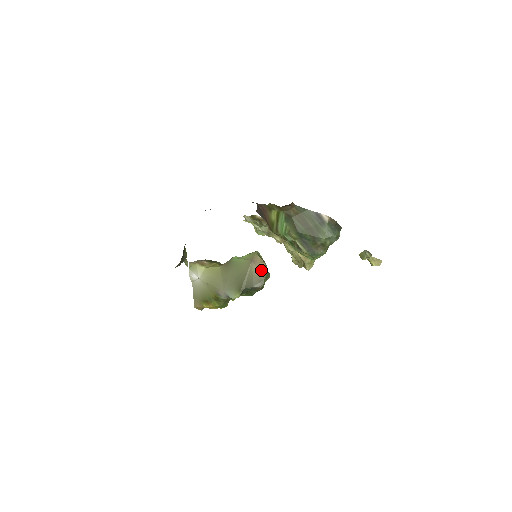
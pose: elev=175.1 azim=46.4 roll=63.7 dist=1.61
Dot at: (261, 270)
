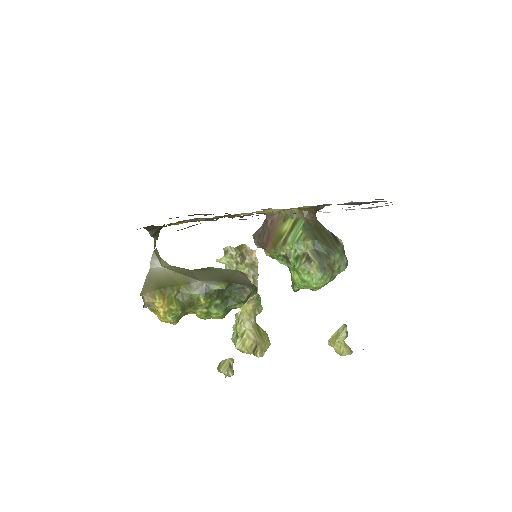
Dot at: (250, 281)
